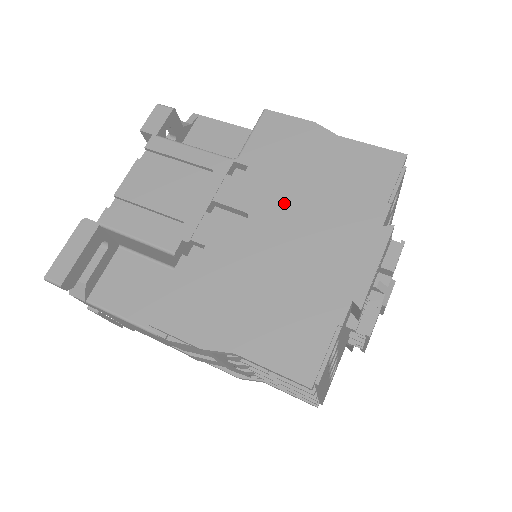
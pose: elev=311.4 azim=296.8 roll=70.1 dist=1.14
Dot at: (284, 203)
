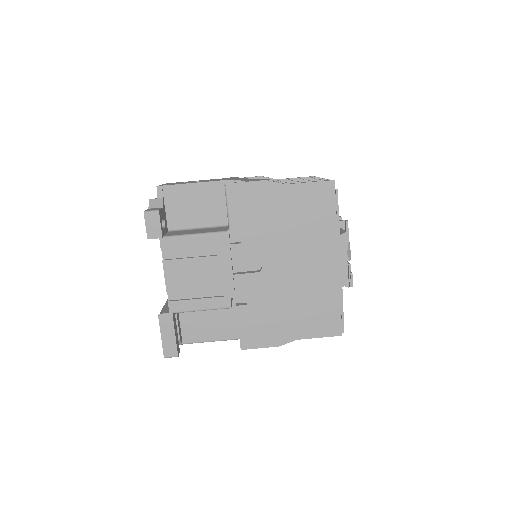
Dot at: (277, 247)
